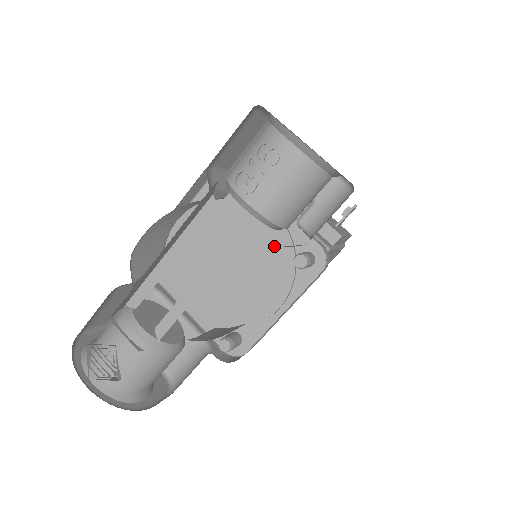
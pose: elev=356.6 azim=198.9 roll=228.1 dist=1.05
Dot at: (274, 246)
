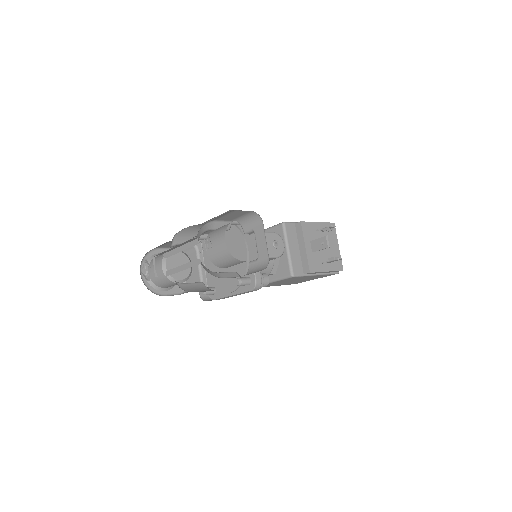
Dot at: (240, 265)
